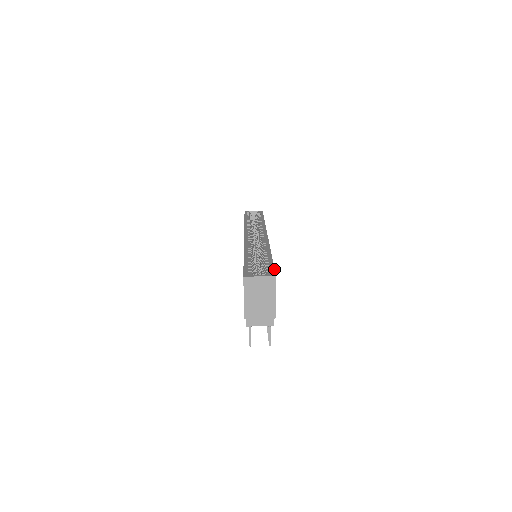
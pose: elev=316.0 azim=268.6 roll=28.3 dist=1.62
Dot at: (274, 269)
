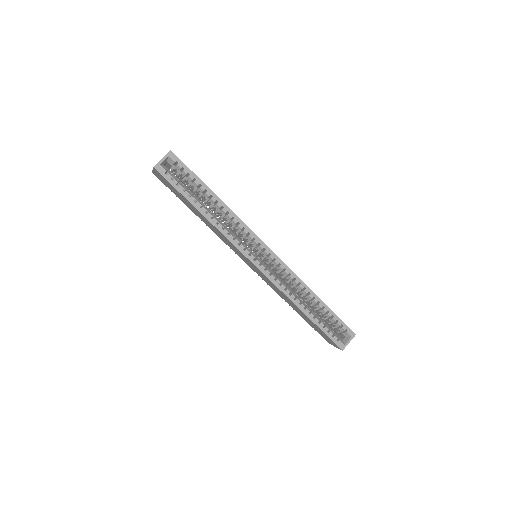
Dot at: occluded
